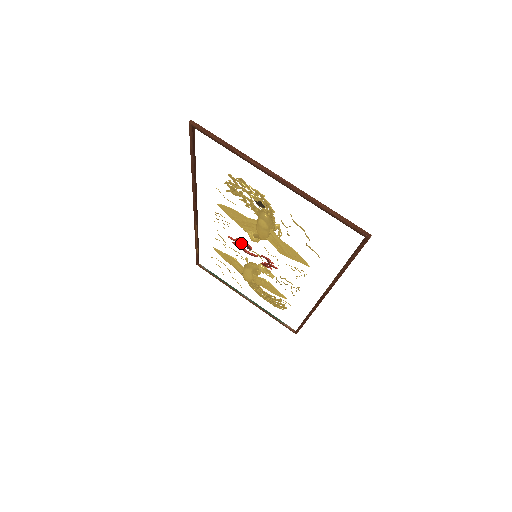
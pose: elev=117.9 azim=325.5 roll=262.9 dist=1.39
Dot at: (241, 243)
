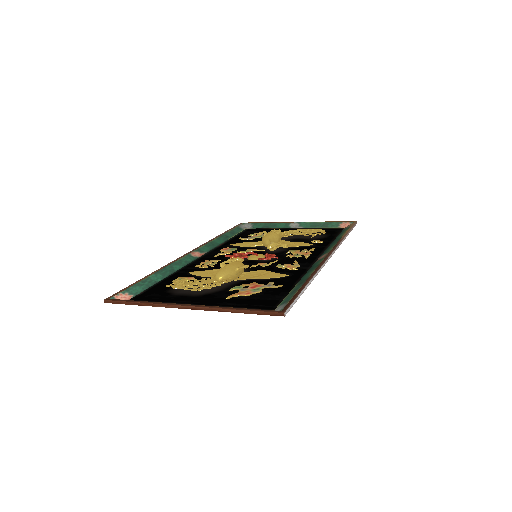
Dot at: (237, 256)
